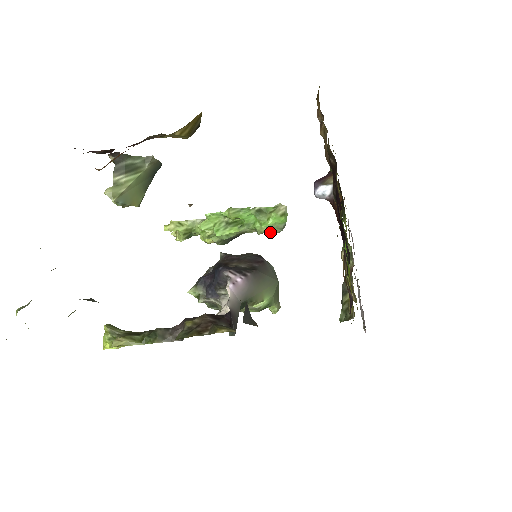
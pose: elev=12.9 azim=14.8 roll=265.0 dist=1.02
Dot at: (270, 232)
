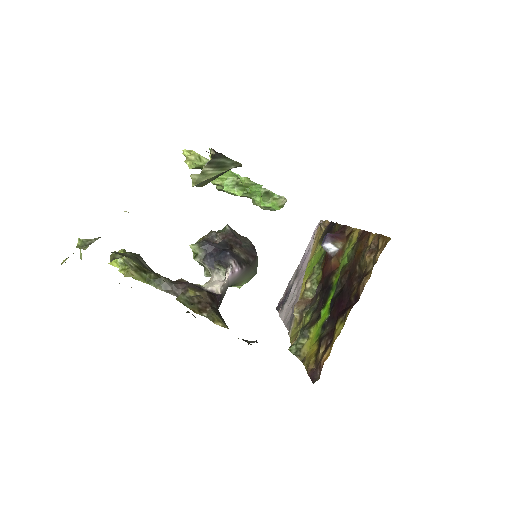
Dot at: (262, 208)
